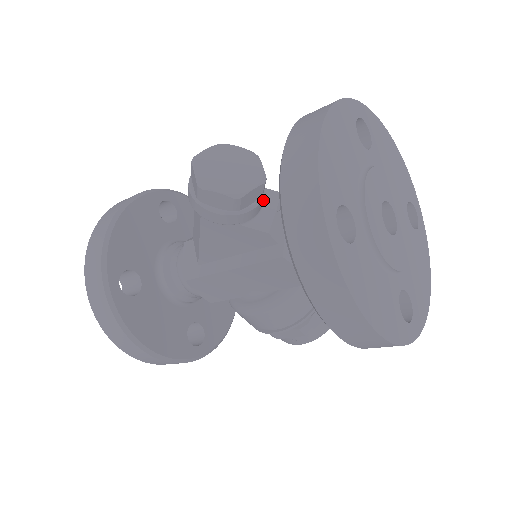
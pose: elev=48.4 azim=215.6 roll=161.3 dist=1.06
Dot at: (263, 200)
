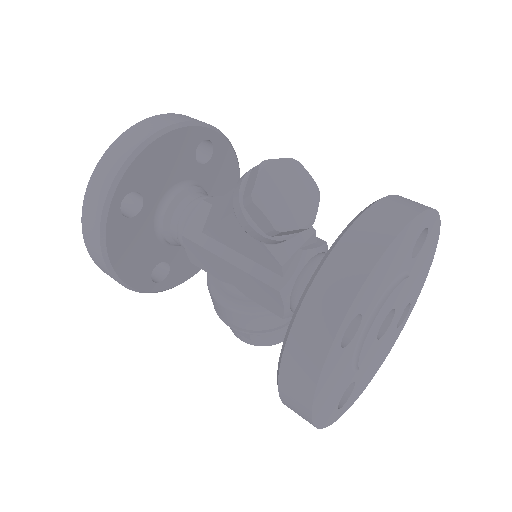
Dot at: occluded
